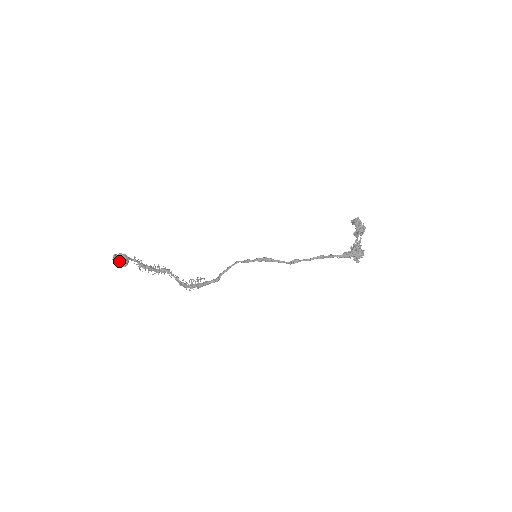
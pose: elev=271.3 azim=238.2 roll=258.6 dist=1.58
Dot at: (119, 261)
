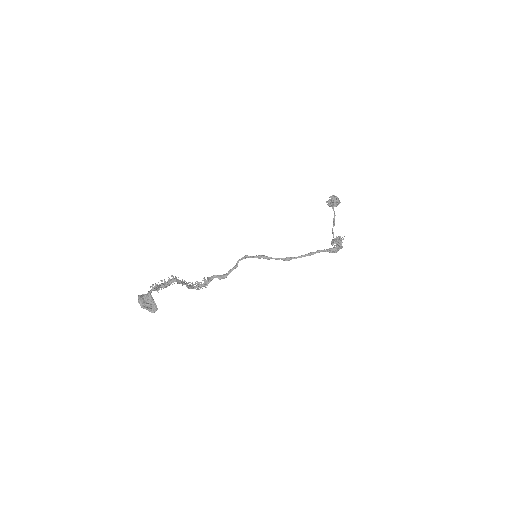
Dot at: (148, 306)
